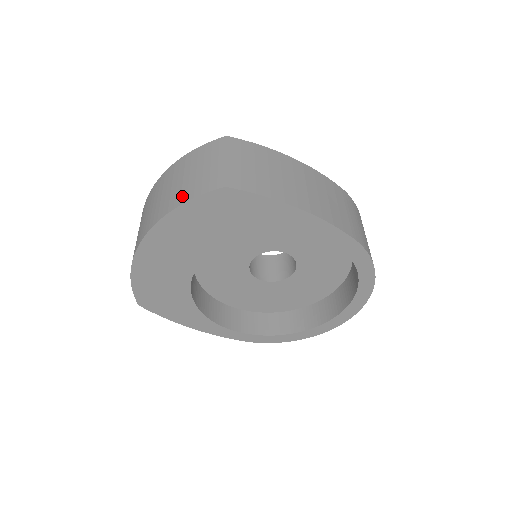
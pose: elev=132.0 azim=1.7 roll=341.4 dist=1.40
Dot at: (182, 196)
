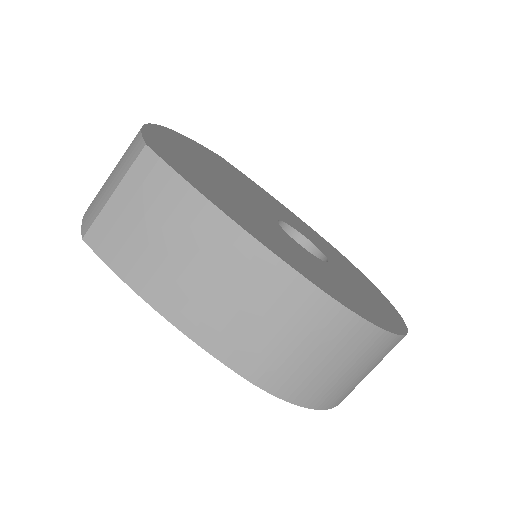
Dot at: (93, 200)
